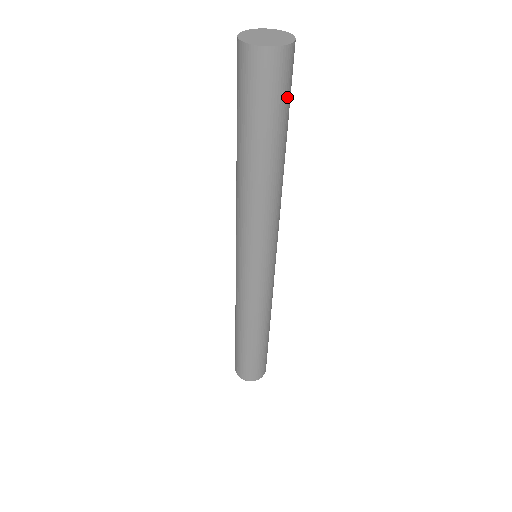
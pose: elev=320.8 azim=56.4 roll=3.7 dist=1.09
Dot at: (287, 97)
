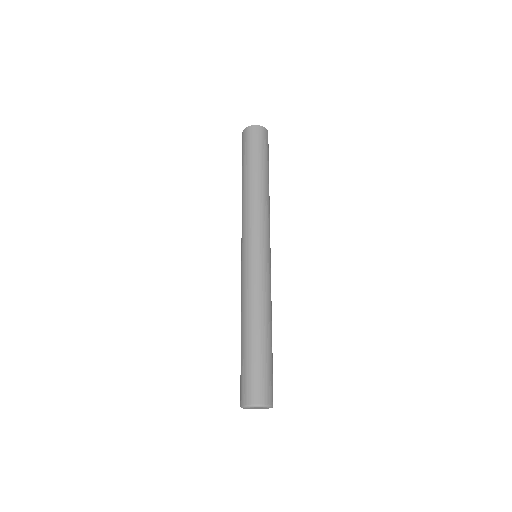
Dot at: (262, 147)
